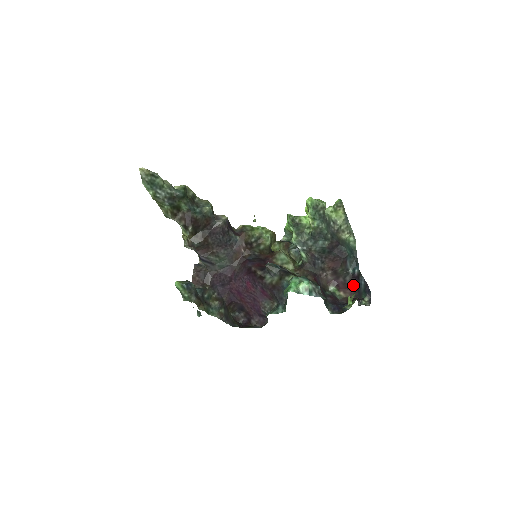
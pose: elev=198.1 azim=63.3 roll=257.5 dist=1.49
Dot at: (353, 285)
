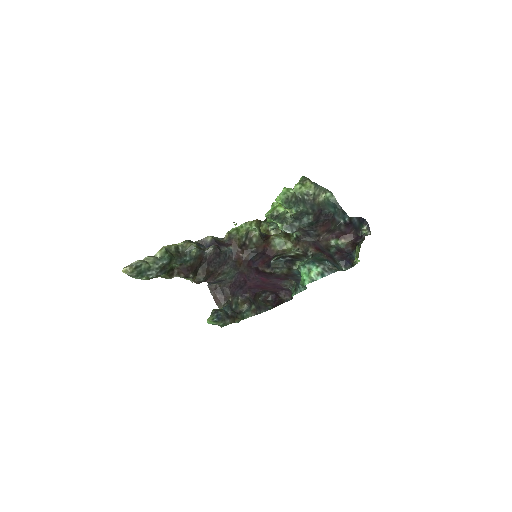
Dot at: (349, 229)
